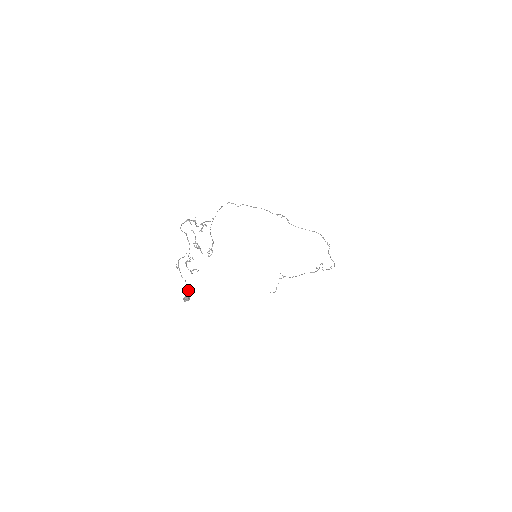
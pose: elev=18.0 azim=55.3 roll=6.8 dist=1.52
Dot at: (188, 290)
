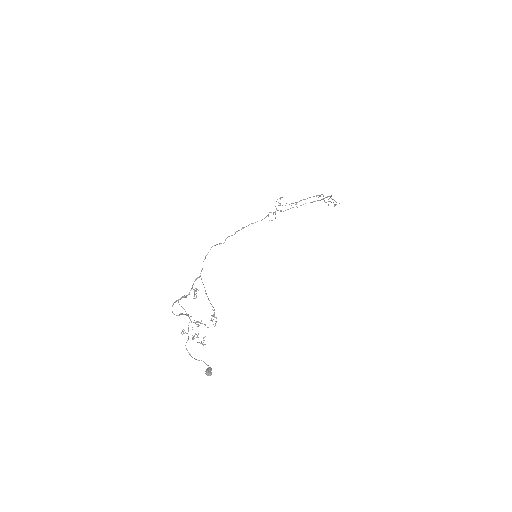
Dot at: (207, 365)
